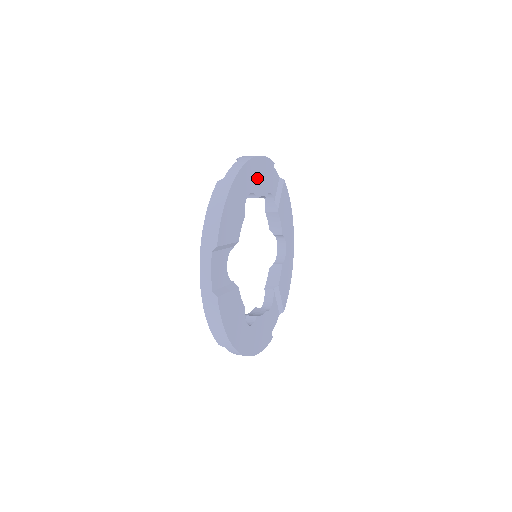
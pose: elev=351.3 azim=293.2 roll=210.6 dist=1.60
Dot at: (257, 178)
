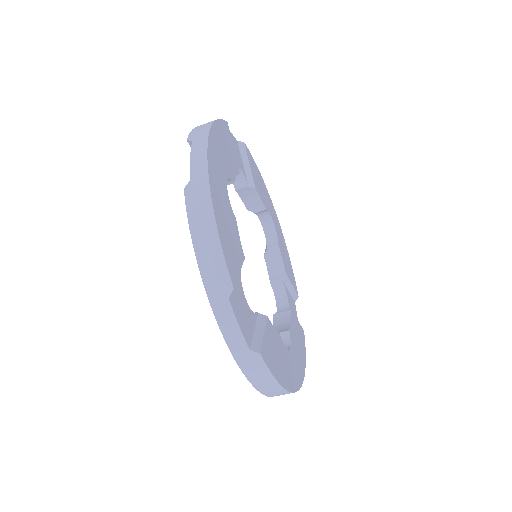
Dot at: (283, 248)
